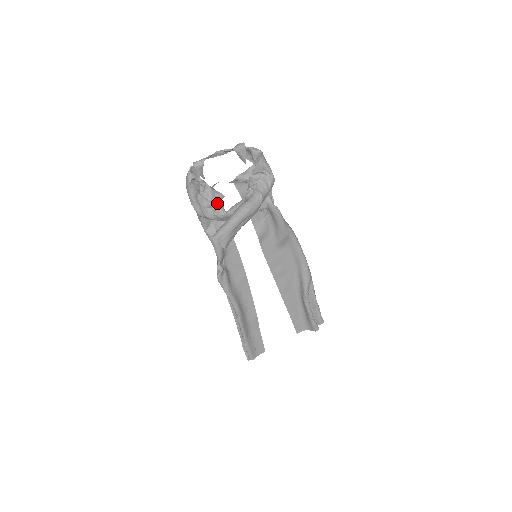
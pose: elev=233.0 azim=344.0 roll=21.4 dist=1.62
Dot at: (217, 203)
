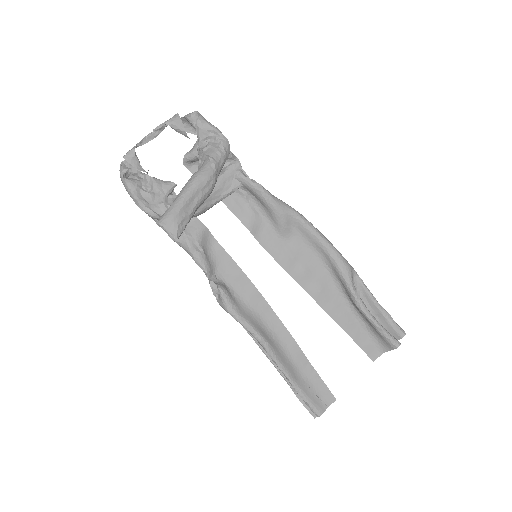
Dot at: (169, 195)
